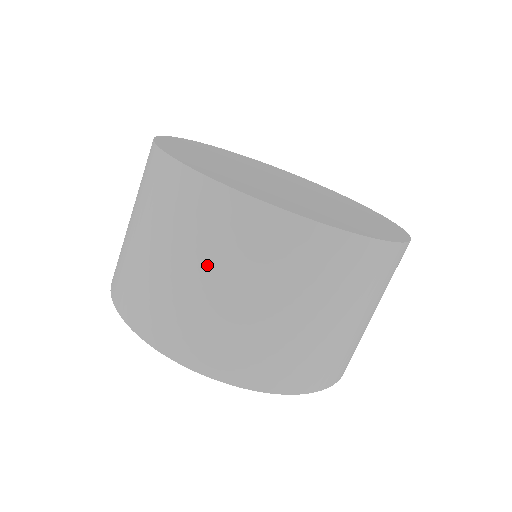
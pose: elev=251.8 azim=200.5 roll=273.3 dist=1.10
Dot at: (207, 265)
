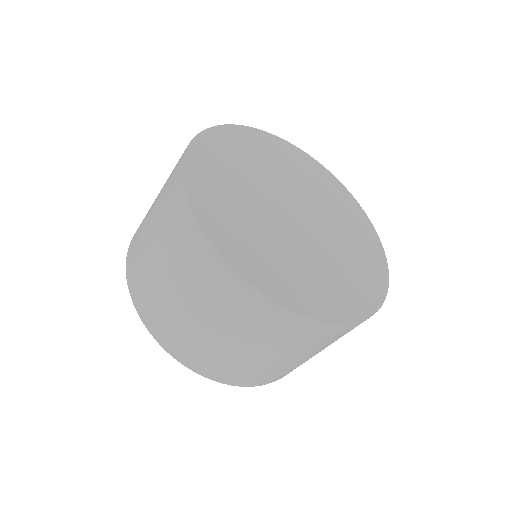
Dot at: (269, 349)
